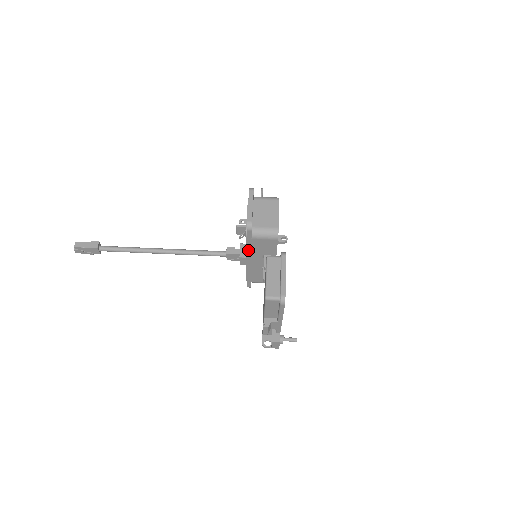
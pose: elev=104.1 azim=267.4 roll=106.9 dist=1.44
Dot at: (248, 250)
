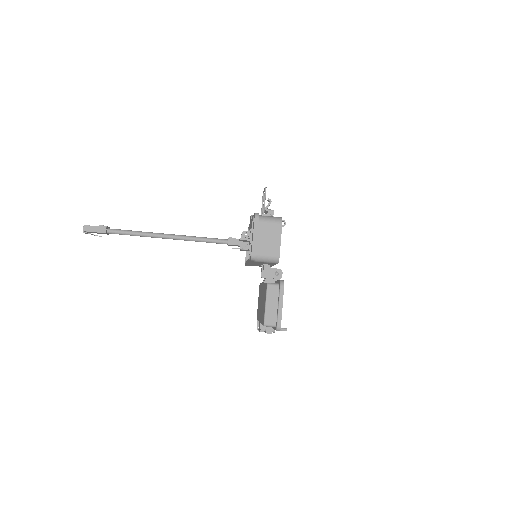
Dot at: (250, 262)
